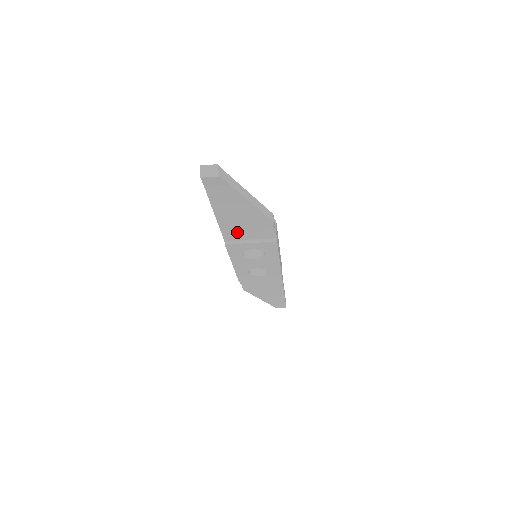
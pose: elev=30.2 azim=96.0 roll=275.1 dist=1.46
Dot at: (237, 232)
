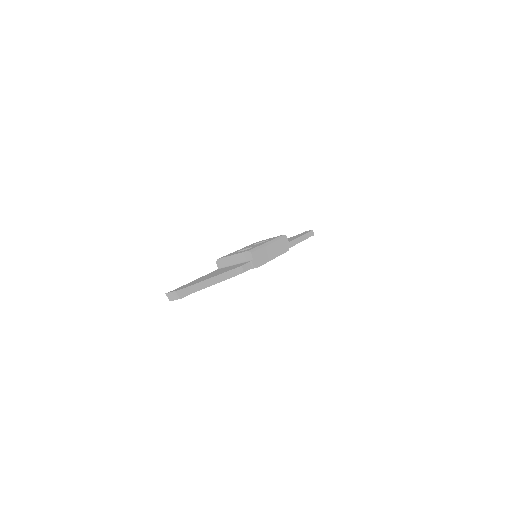
Dot at: occluded
